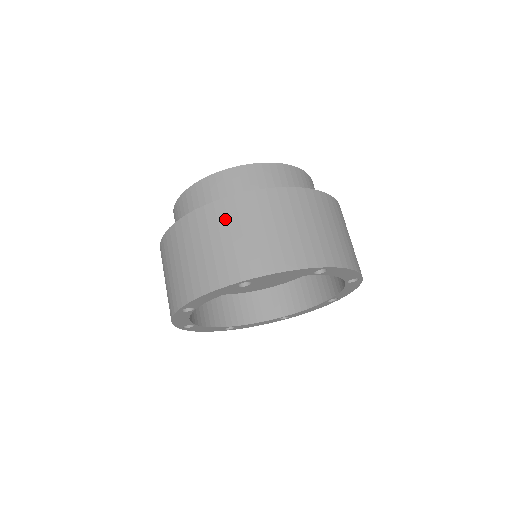
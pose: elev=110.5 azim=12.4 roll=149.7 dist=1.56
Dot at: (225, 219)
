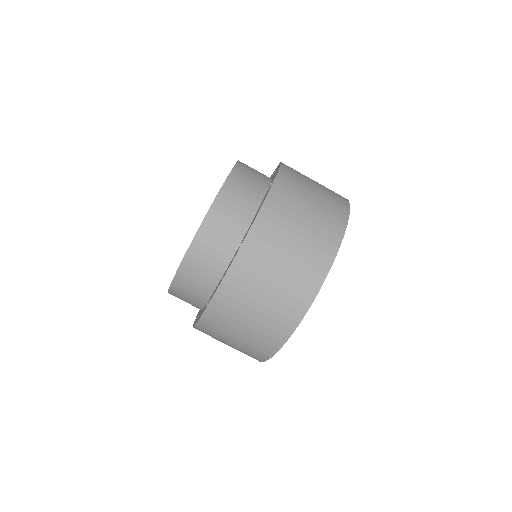
Dot at: (223, 322)
